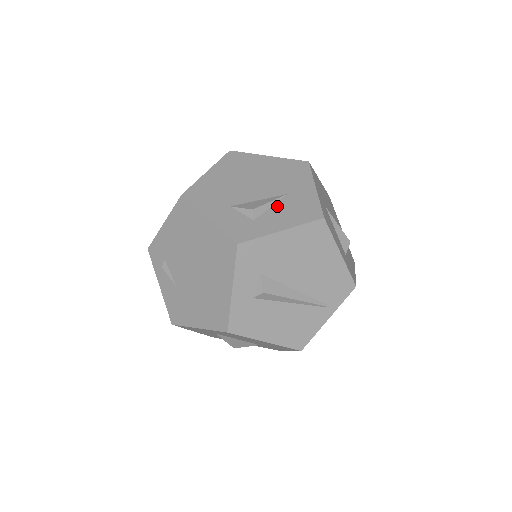
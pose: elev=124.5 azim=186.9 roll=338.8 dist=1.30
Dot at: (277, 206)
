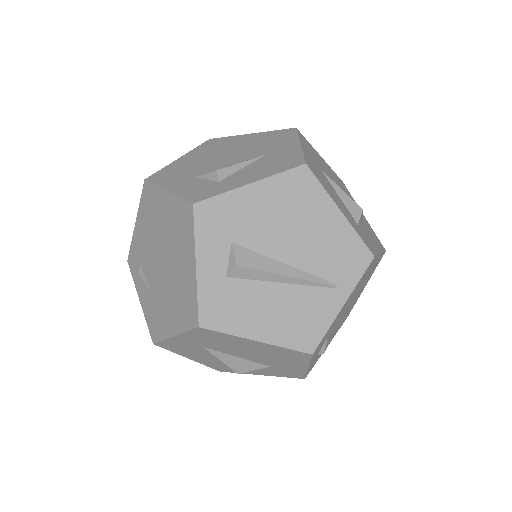
Dot at: (250, 166)
